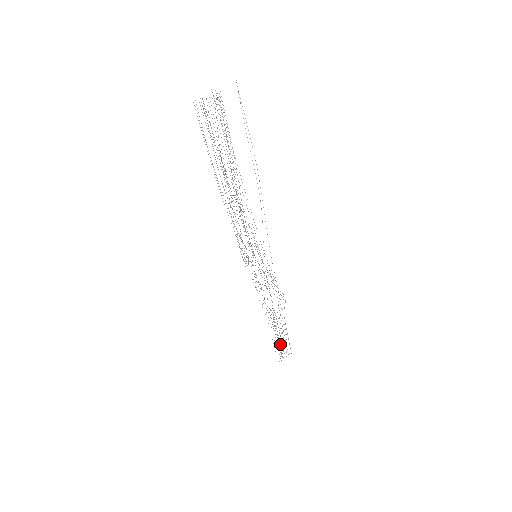
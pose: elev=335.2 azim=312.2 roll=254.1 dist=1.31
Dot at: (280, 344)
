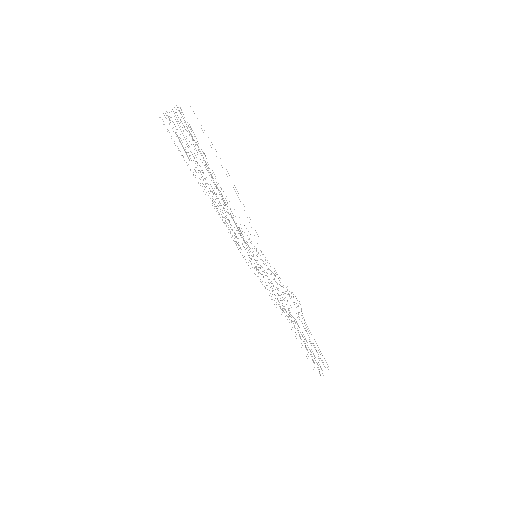
Dot at: occluded
